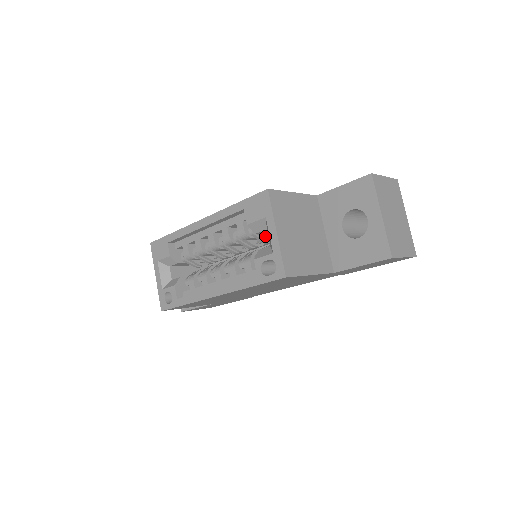
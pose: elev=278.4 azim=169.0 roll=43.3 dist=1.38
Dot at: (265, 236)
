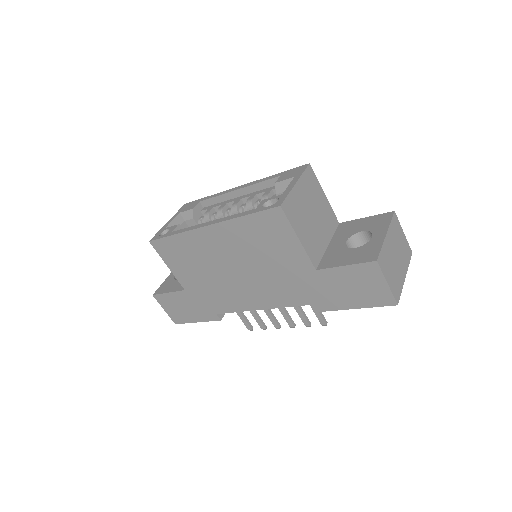
Dot at: occluded
